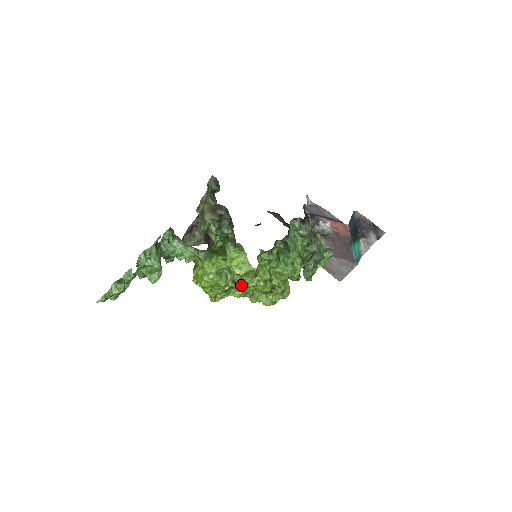
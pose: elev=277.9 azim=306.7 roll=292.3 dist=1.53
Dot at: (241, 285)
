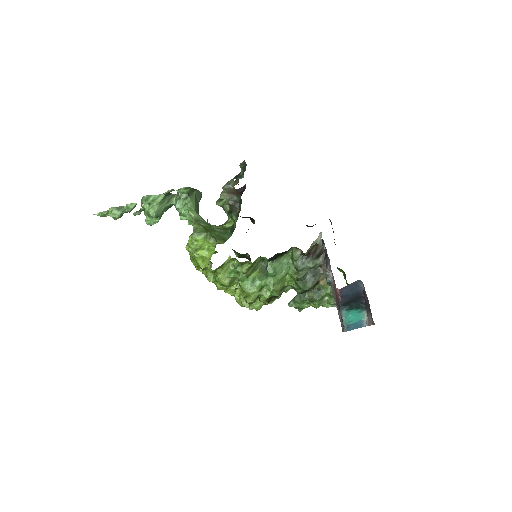
Dot at: (204, 274)
